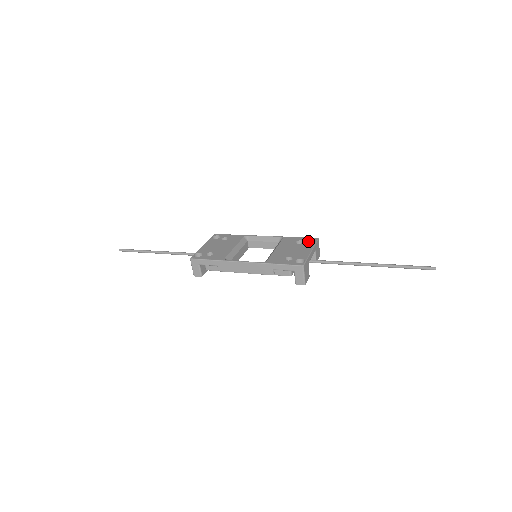
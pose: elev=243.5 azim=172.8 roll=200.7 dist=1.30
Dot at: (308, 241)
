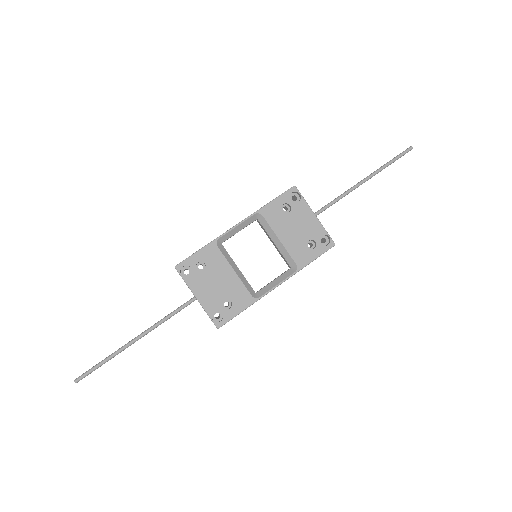
Dot at: (289, 198)
